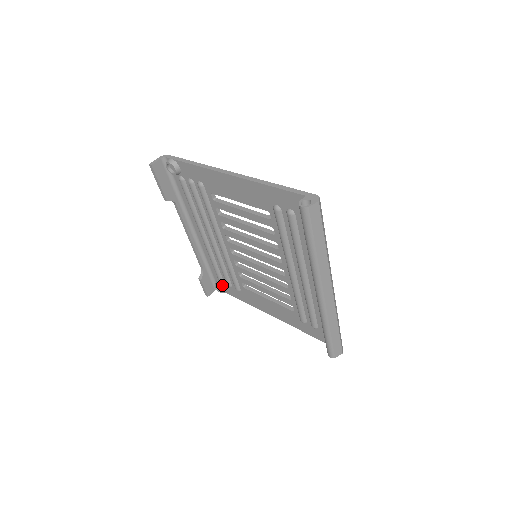
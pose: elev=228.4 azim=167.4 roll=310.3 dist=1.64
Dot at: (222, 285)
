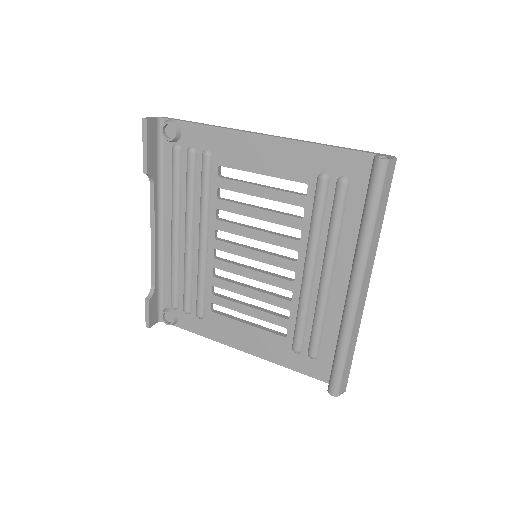
Dot at: (174, 312)
